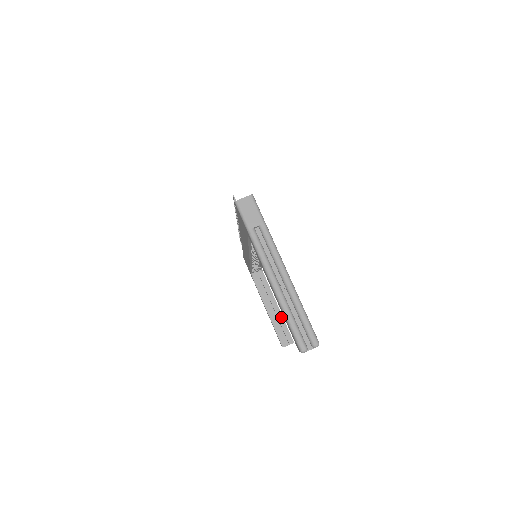
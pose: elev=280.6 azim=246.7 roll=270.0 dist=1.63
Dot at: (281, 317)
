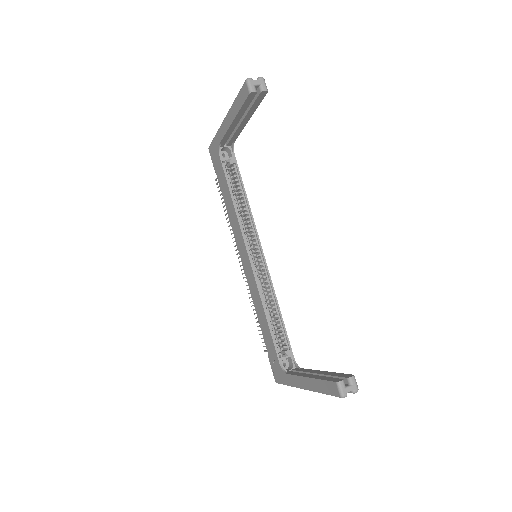
Dot at: (329, 373)
